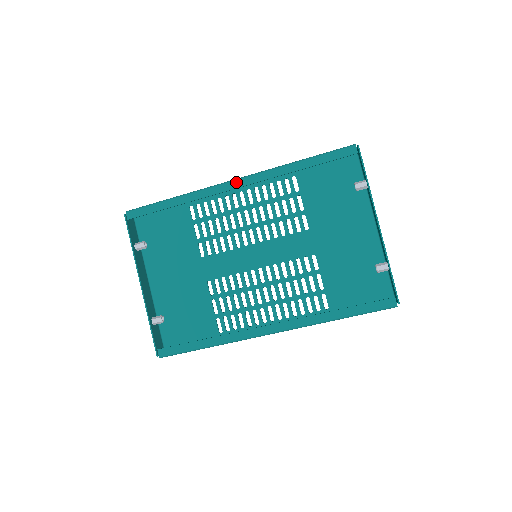
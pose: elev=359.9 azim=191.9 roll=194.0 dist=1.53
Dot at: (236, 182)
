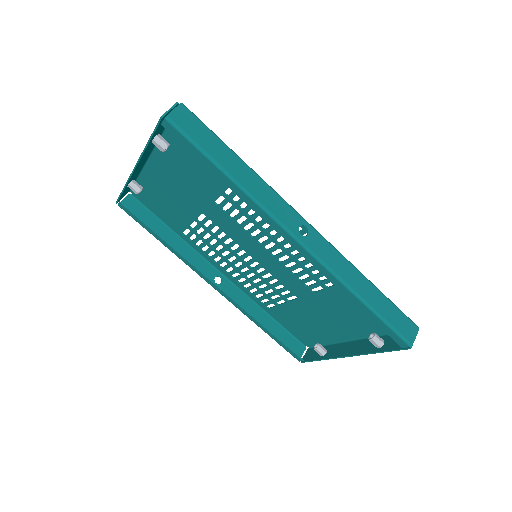
Dot at: (296, 243)
